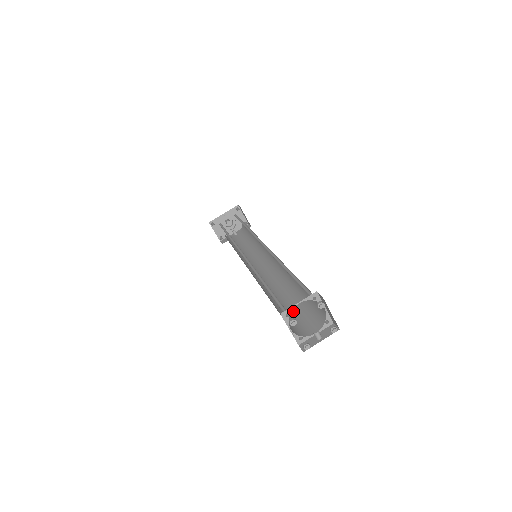
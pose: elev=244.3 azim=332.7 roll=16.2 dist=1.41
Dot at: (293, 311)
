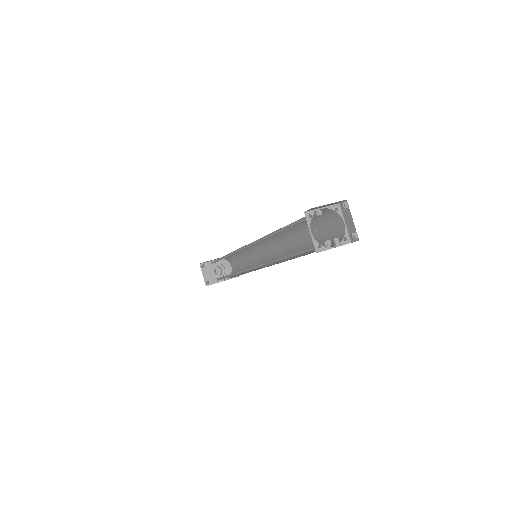
Dot at: occluded
